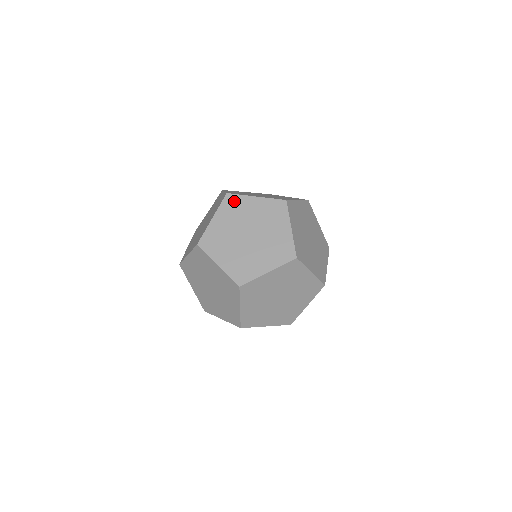
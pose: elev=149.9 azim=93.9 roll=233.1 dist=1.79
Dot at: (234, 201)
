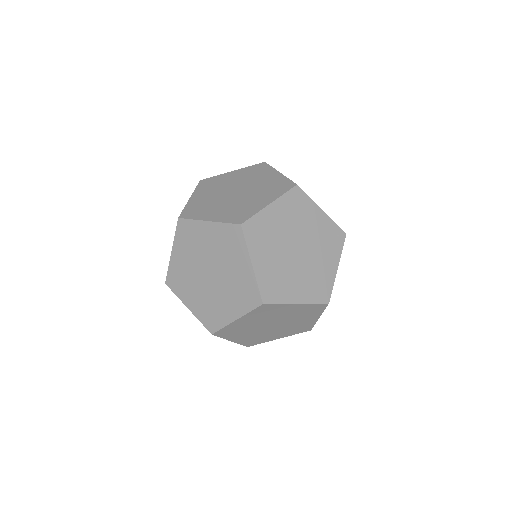
Dot at: occluded
